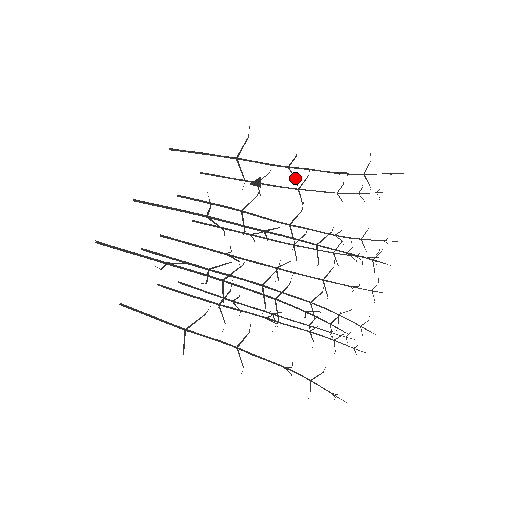
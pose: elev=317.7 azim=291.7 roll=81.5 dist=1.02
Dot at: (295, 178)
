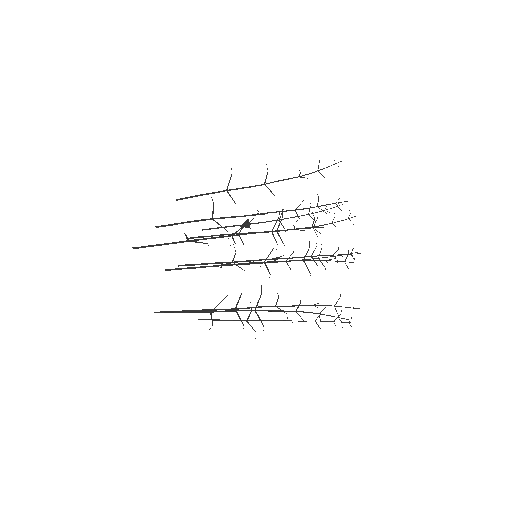
Dot at: (272, 193)
